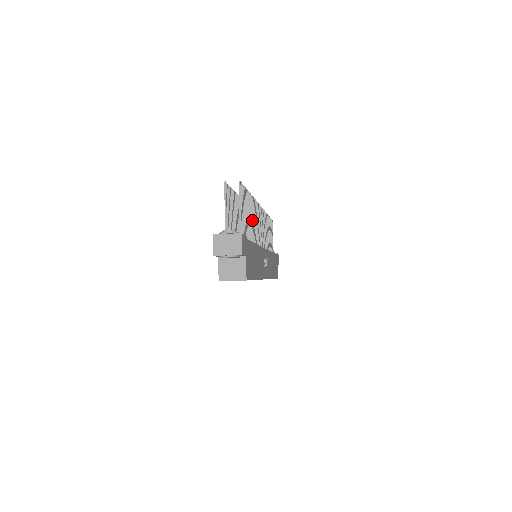
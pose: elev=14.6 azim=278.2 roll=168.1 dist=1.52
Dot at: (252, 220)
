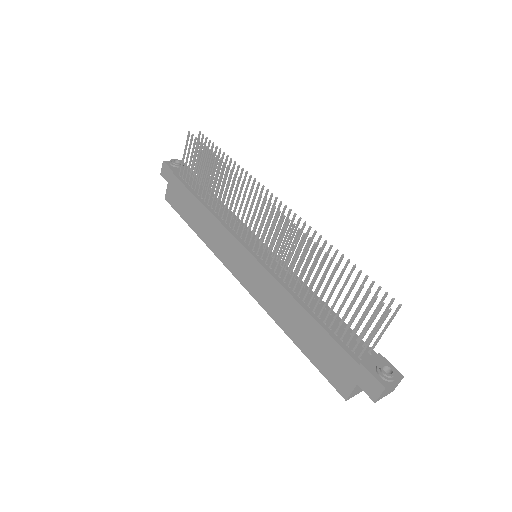
Dot at: occluded
